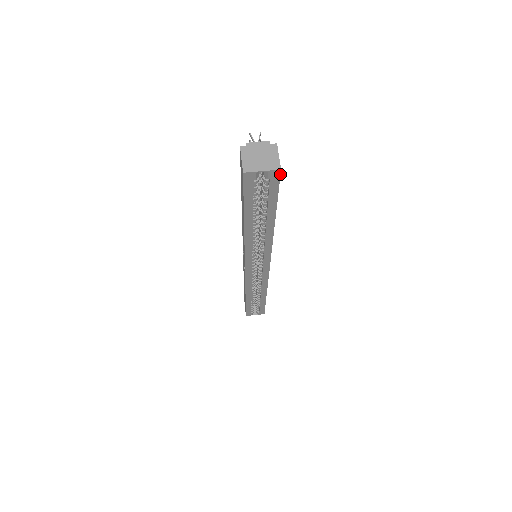
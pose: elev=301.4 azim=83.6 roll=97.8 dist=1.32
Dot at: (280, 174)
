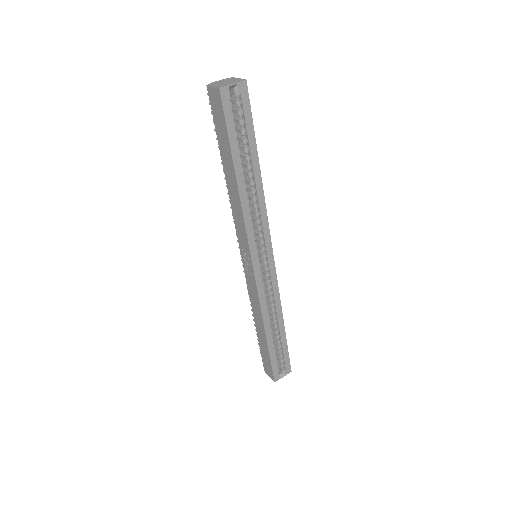
Dot at: (247, 87)
